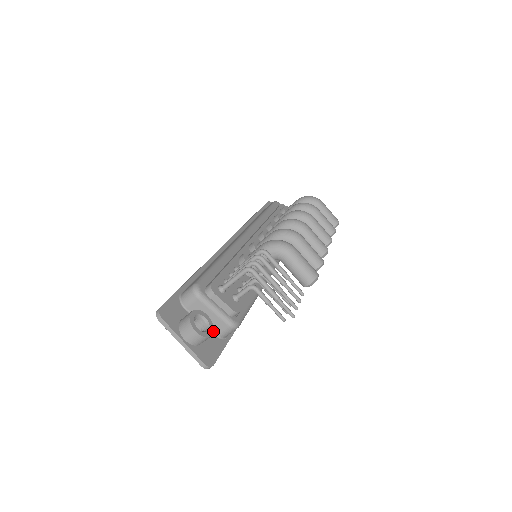
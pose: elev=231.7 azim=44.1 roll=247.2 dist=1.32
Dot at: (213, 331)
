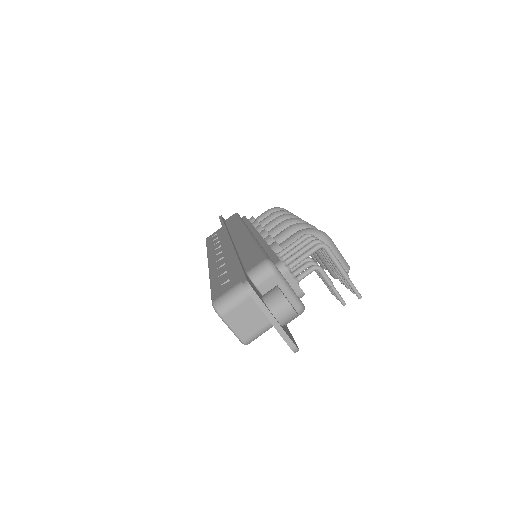
Dot at: (295, 310)
